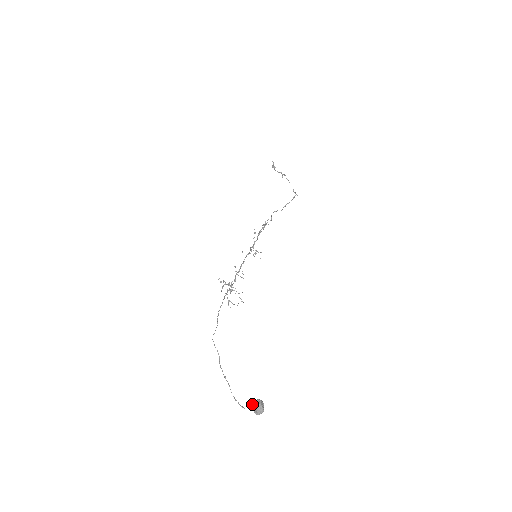
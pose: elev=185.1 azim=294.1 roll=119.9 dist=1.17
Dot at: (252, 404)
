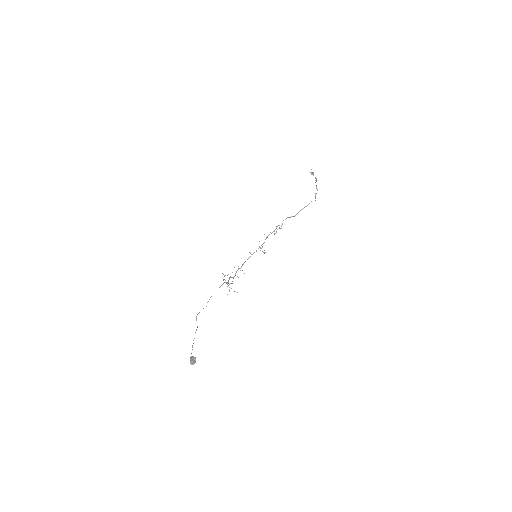
Dot at: (191, 358)
